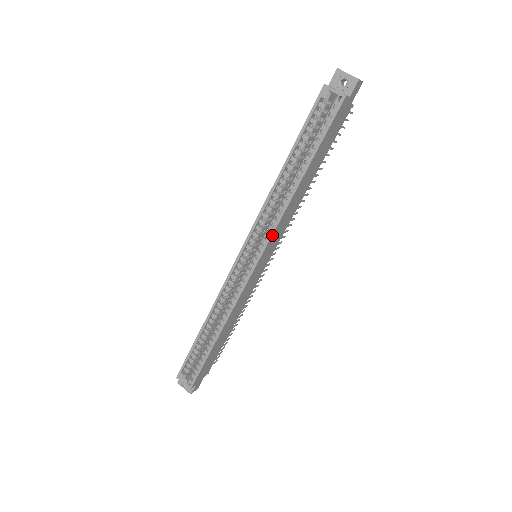
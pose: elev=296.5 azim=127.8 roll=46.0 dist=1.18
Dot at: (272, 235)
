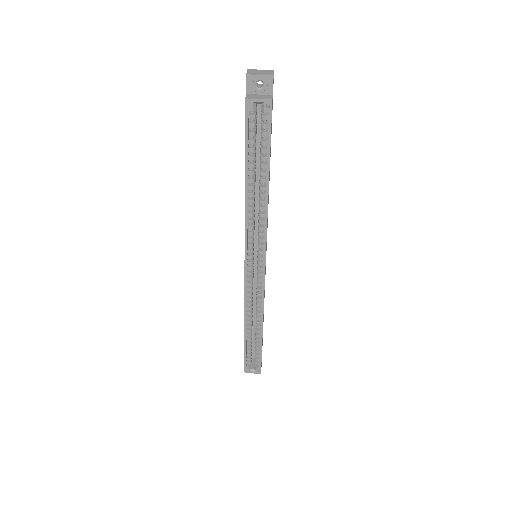
Dot at: (266, 239)
